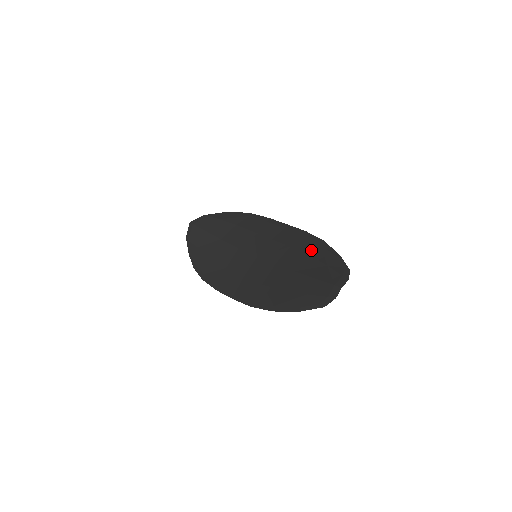
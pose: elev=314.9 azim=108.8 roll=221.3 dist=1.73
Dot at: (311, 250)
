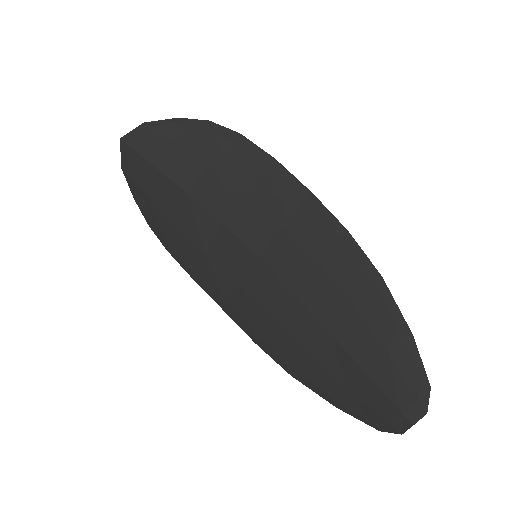
Dot at: (359, 296)
